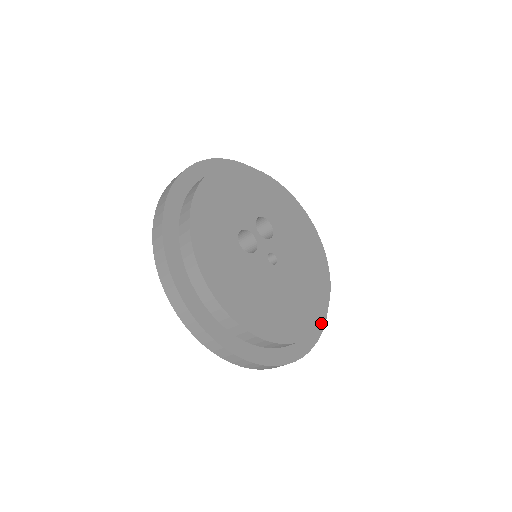
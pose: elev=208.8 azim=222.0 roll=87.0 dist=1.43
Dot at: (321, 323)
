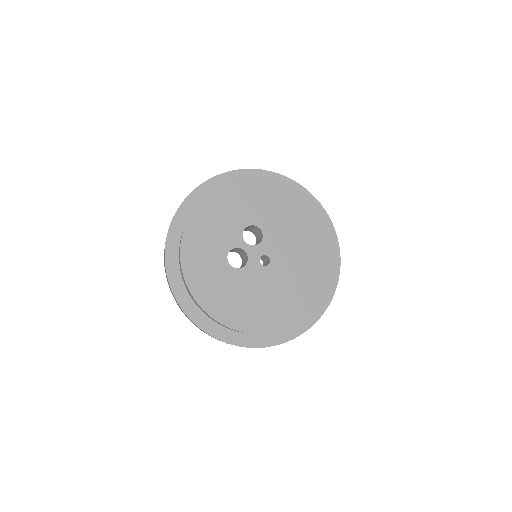
Dot at: (324, 294)
